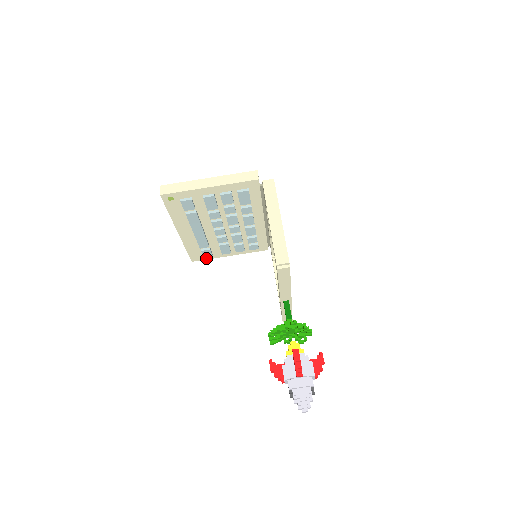
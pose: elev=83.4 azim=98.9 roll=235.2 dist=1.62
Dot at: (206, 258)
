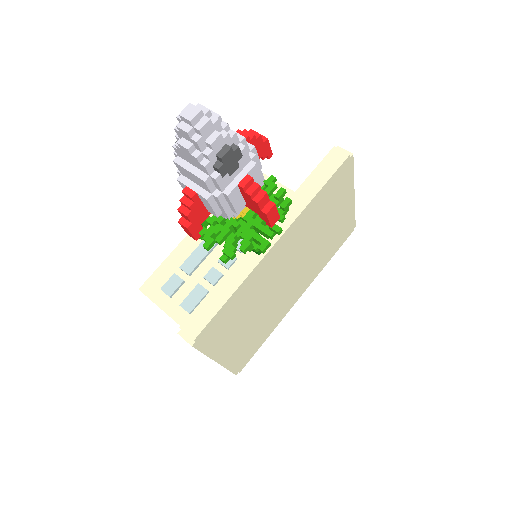
Dot at: (156, 299)
